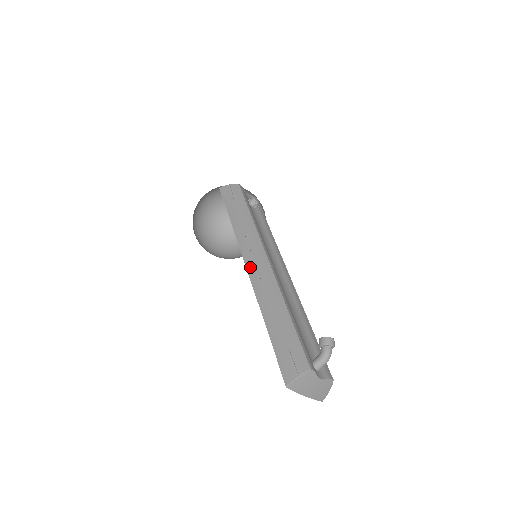
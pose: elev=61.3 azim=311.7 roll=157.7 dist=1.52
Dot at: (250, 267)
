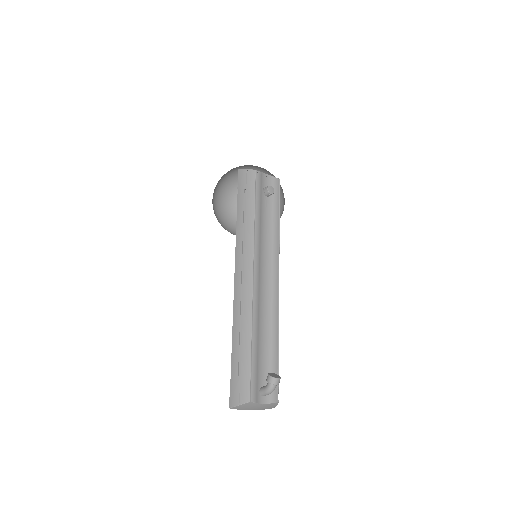
Dot at: (237, 281)
